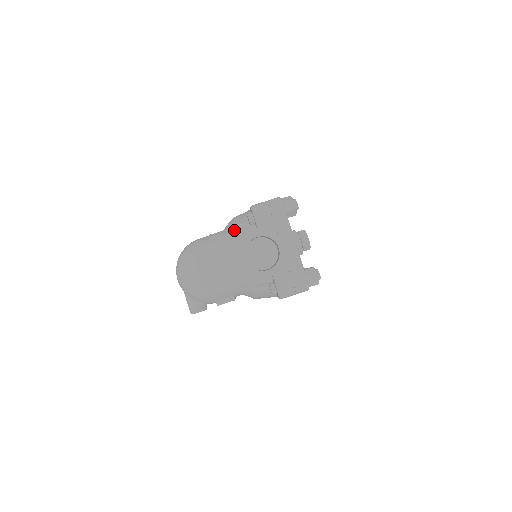
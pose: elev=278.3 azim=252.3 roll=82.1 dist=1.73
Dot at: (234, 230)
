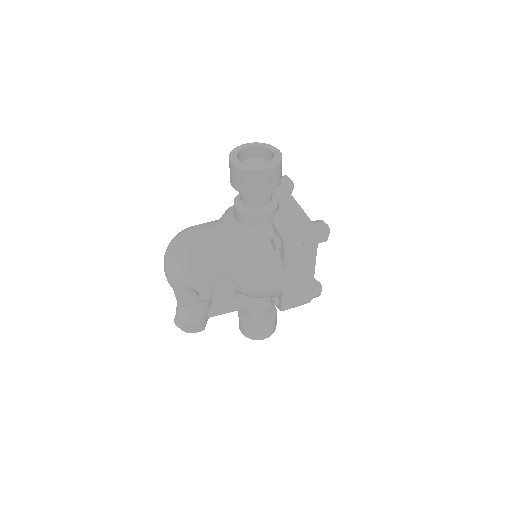
Dot at: occluded
